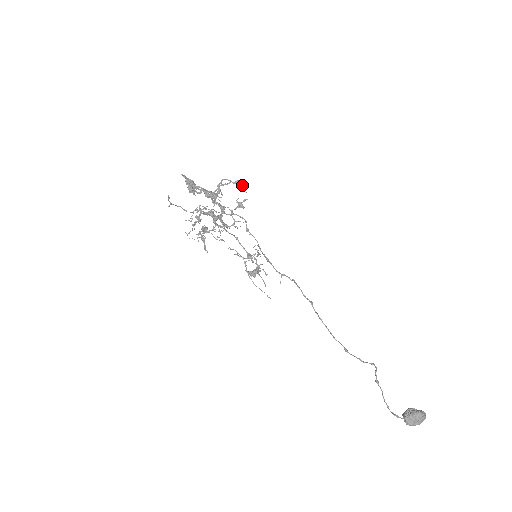
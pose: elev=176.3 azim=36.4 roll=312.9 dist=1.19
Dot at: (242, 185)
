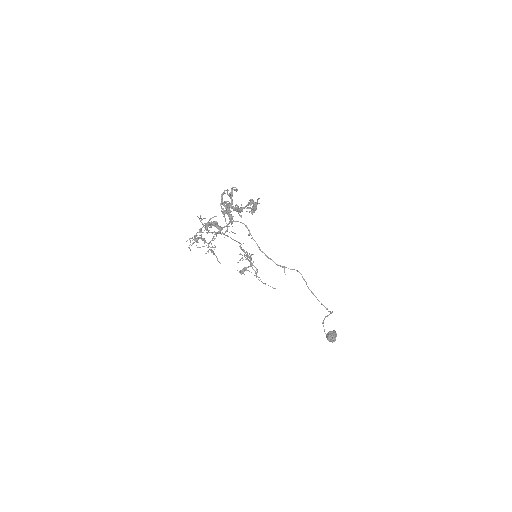
Dot at: occluded
